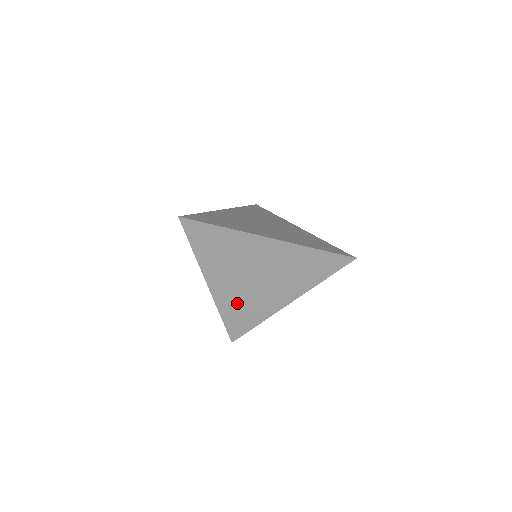
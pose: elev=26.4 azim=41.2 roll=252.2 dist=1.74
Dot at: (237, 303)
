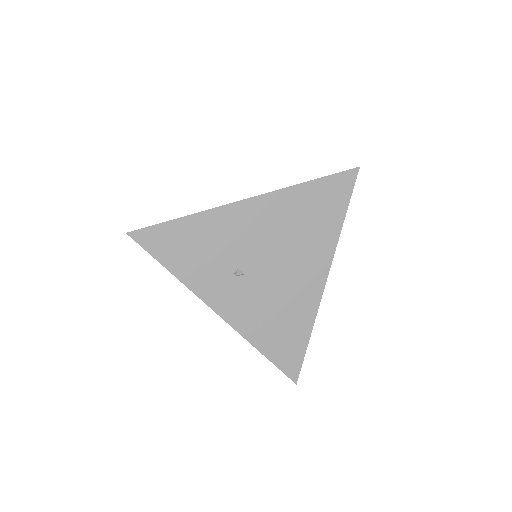
Dot at: (265, 317)
